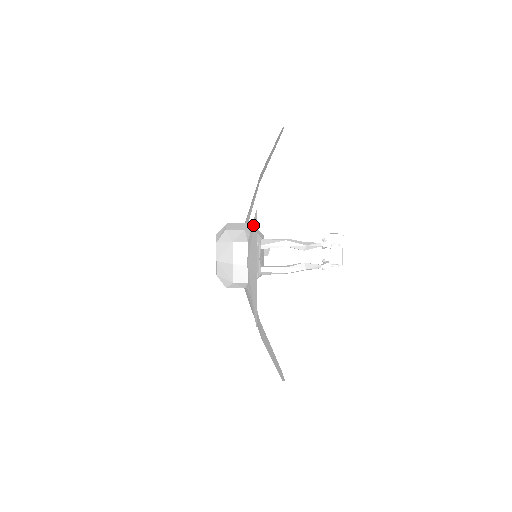
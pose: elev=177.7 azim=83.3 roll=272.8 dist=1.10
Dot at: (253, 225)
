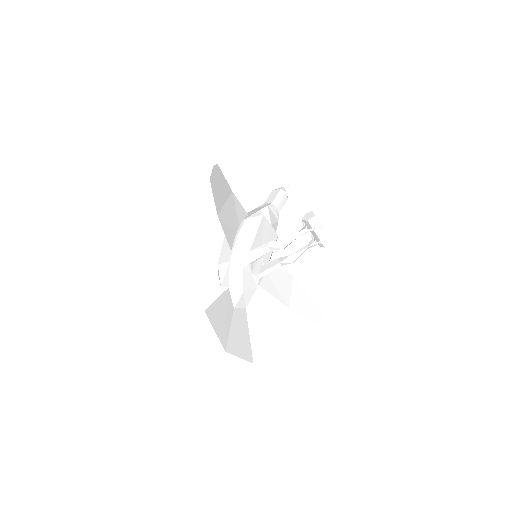
Dot at: (213, 307)
